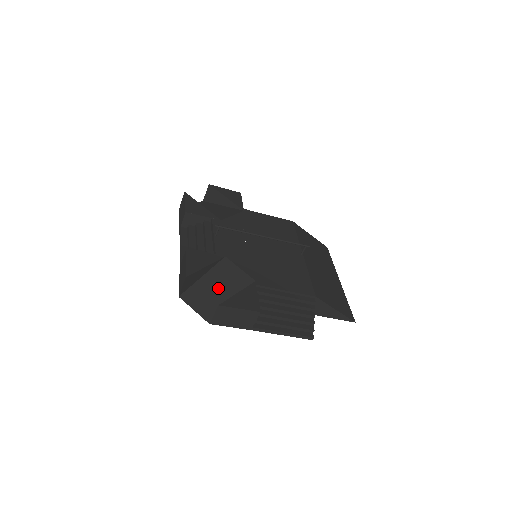
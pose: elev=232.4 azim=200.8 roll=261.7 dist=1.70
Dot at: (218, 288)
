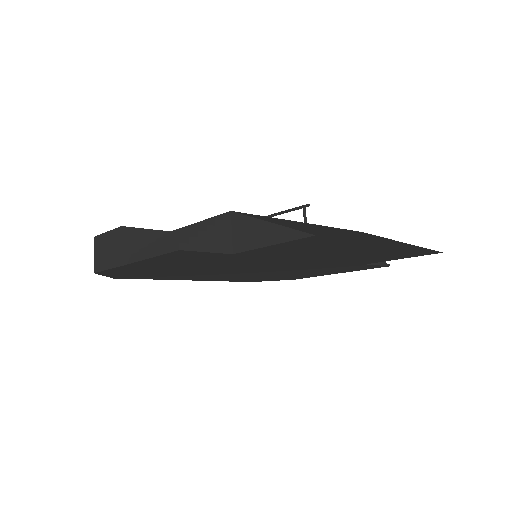
Dot at: occluded
